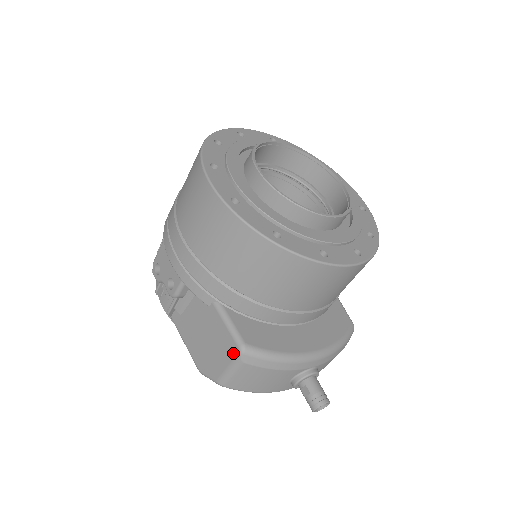
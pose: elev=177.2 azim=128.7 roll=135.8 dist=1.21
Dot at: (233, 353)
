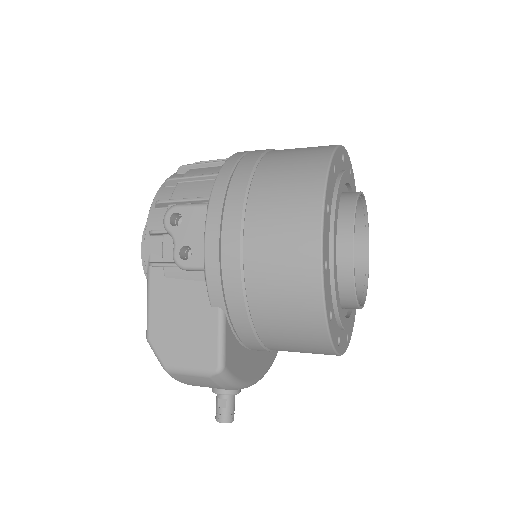
Dot at: (207, 365)
